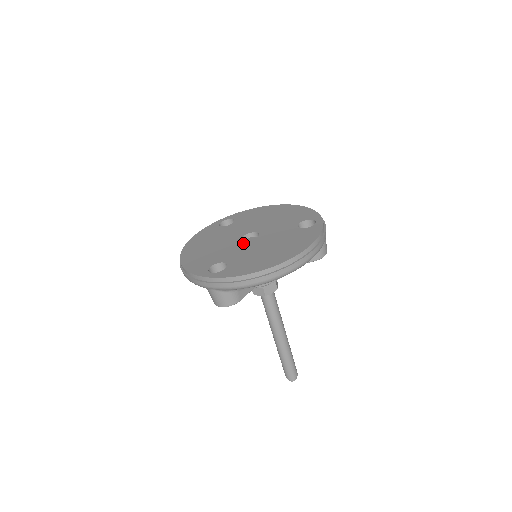
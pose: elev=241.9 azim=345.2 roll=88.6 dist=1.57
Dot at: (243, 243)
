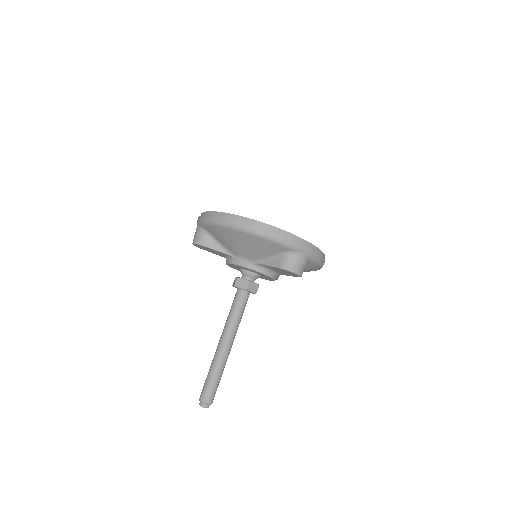
Dot at: occluded
